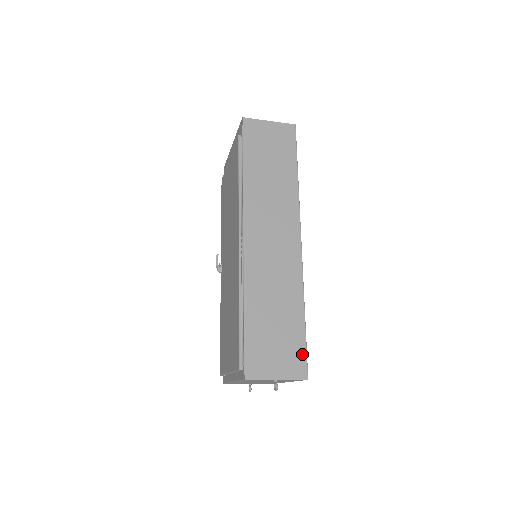
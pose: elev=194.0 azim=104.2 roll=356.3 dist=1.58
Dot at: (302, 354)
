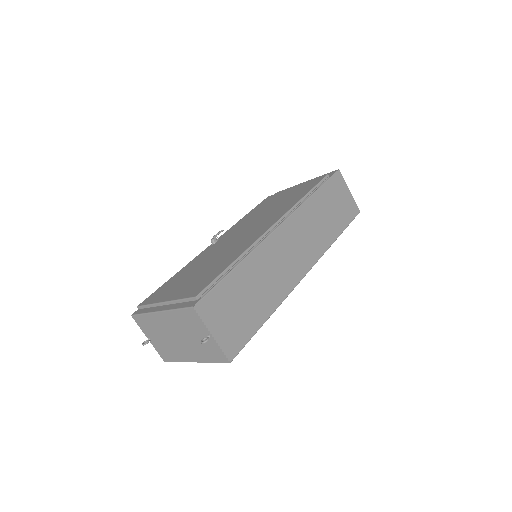
Dot at: (243, 341)
